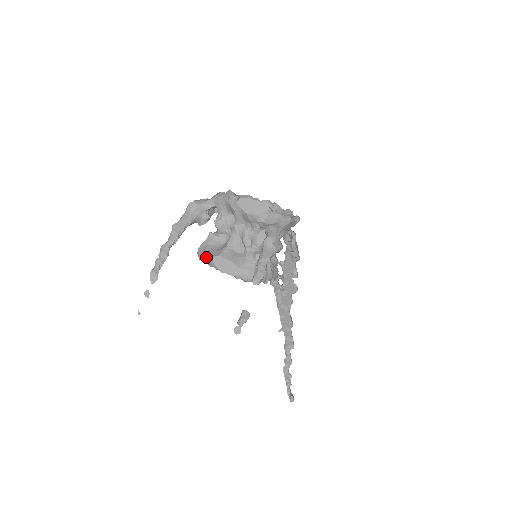
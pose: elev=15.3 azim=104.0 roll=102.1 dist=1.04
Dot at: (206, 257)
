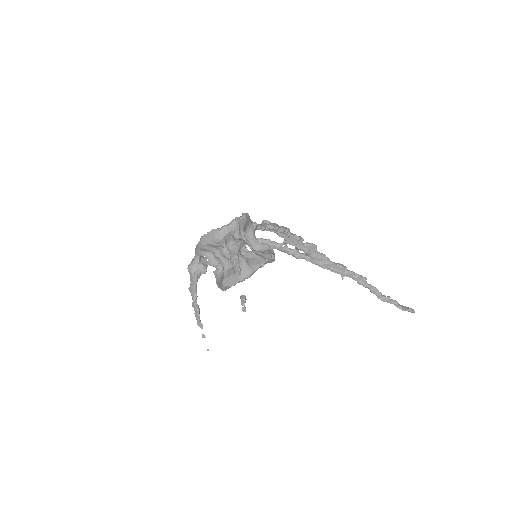
Dot at: (221, 287)
